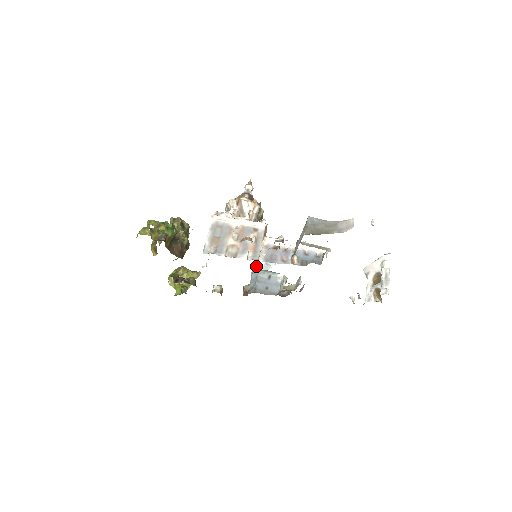
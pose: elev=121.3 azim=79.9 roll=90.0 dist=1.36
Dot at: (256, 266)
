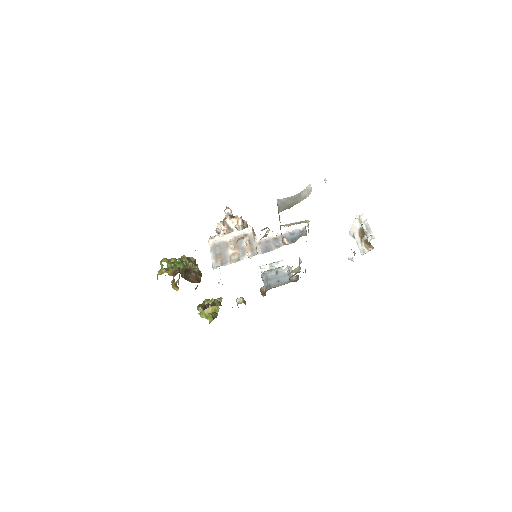
Dot at: occluded
